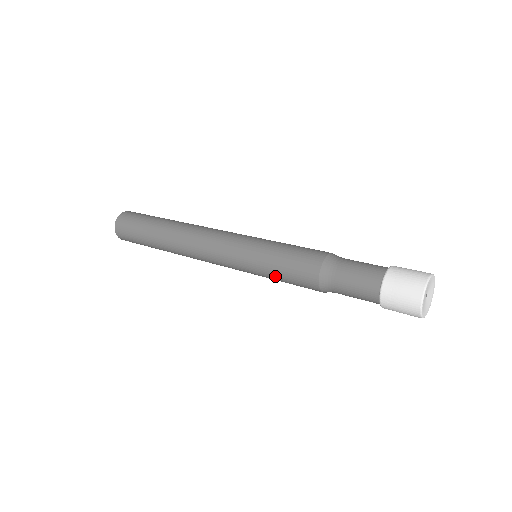
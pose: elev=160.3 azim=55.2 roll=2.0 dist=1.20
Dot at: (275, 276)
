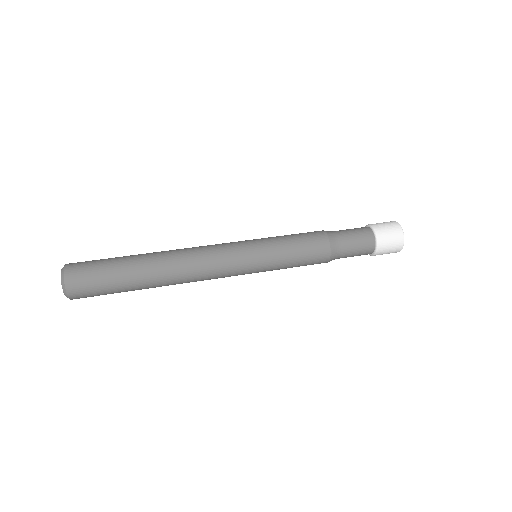
Dot at: occluded
